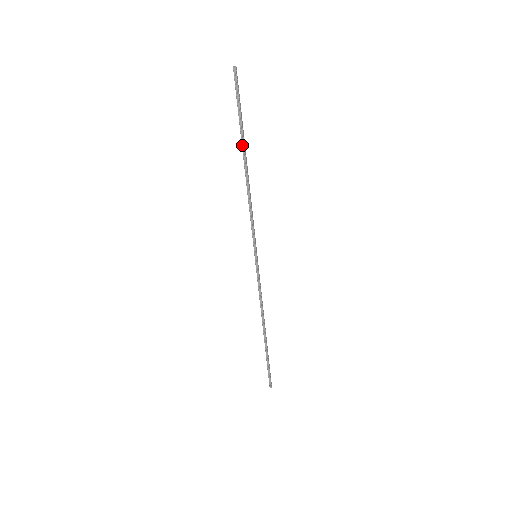
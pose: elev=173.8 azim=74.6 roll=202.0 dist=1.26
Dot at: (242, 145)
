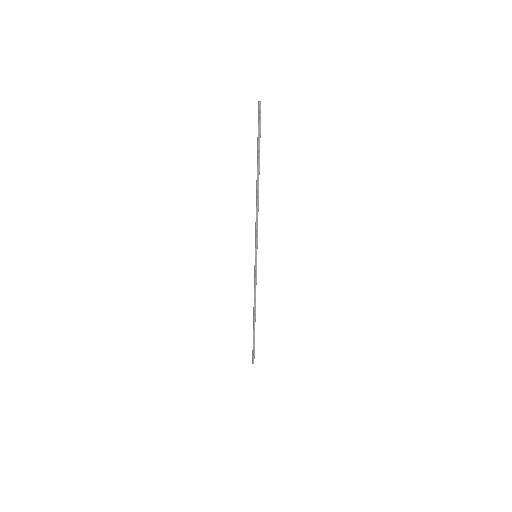
Dot at: (258, 166)
